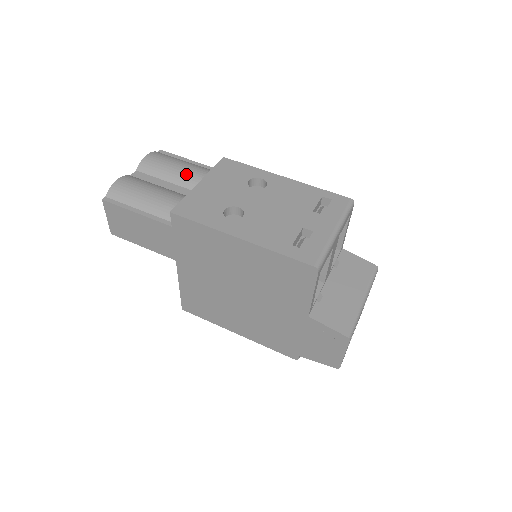
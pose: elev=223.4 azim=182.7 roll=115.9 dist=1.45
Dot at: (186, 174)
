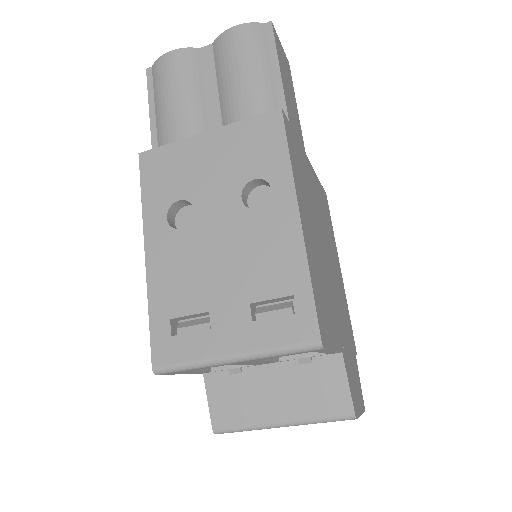
Dot at: (234, 97)
